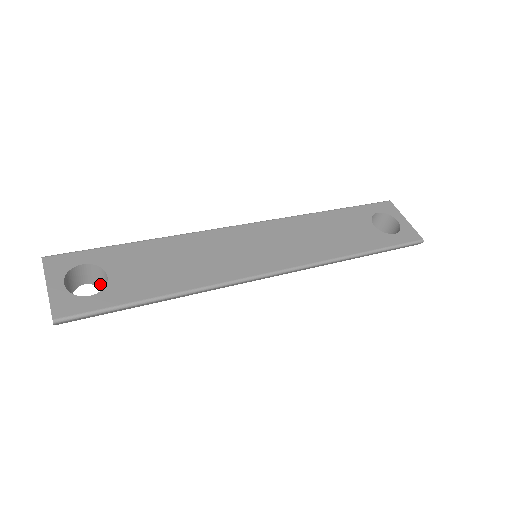
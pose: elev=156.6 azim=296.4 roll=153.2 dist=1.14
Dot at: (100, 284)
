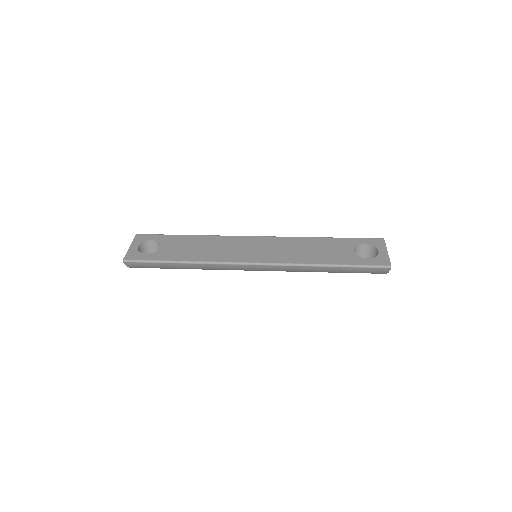
Dot at: occluded
